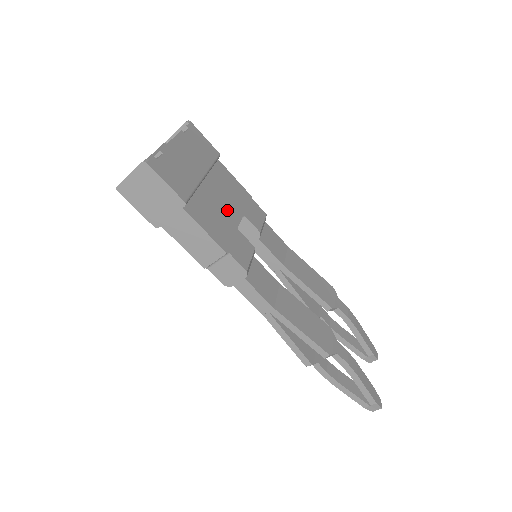
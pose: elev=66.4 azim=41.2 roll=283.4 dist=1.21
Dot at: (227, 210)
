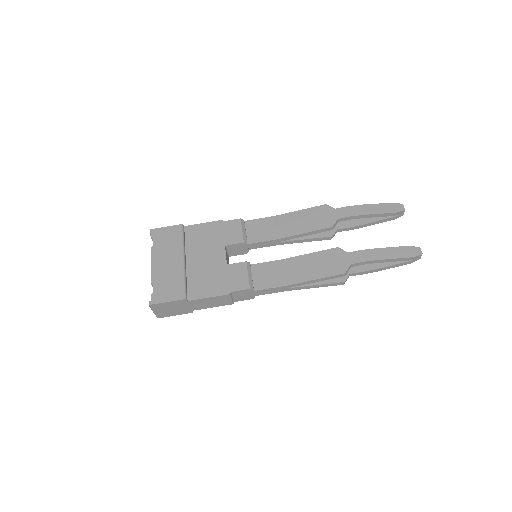
Dot at: (213, 260)
